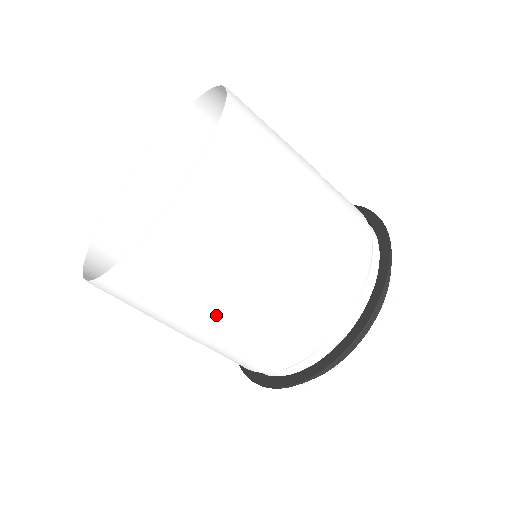
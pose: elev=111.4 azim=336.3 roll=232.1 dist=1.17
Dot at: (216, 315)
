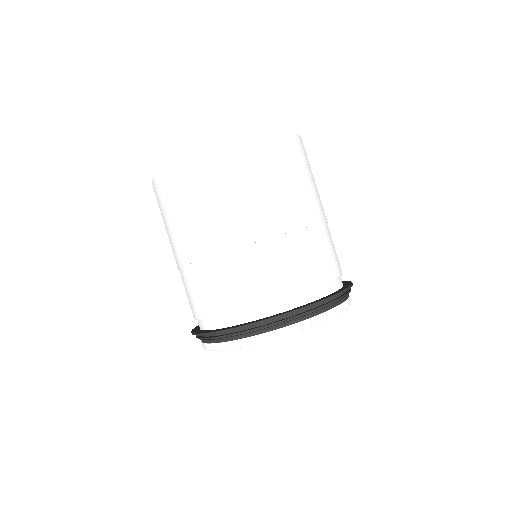
Dot at: (183, 241)
